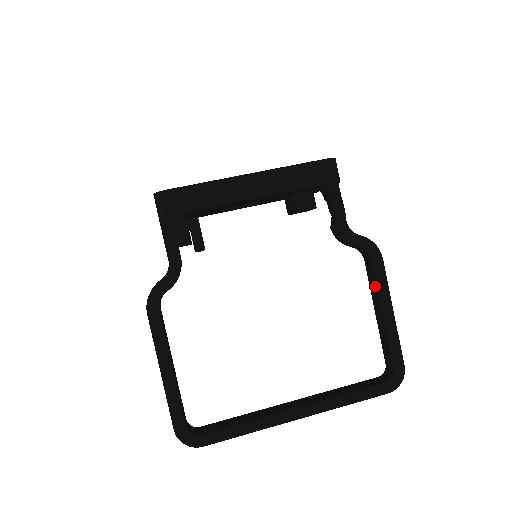
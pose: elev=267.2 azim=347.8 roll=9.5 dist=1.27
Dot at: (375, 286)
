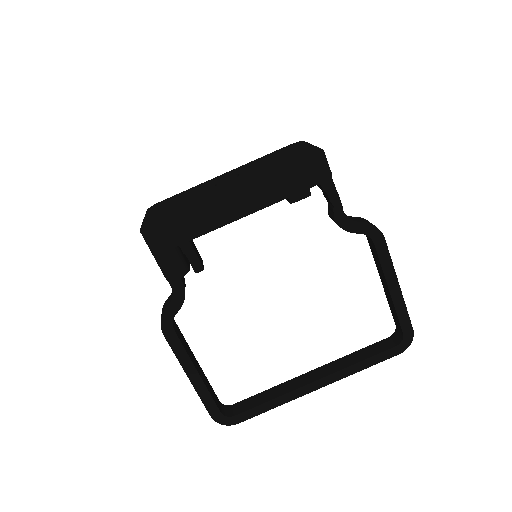
Dot at: (379, 265)
